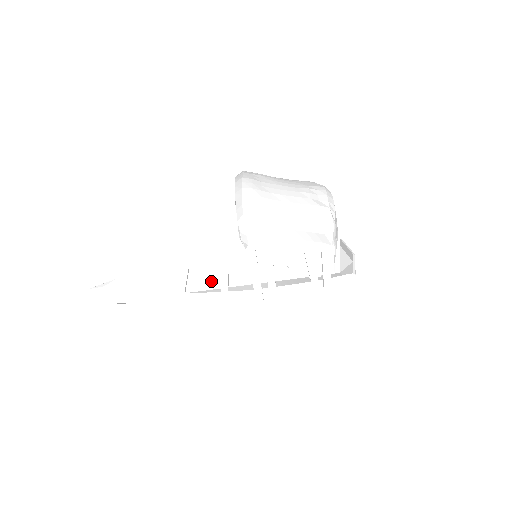
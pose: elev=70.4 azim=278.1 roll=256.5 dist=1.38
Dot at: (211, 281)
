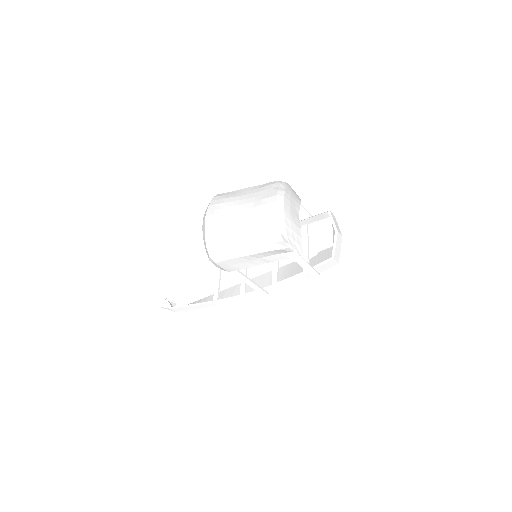
Dot at: occluded
